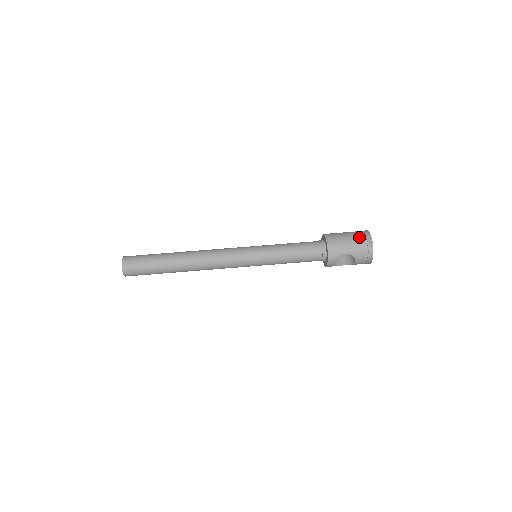
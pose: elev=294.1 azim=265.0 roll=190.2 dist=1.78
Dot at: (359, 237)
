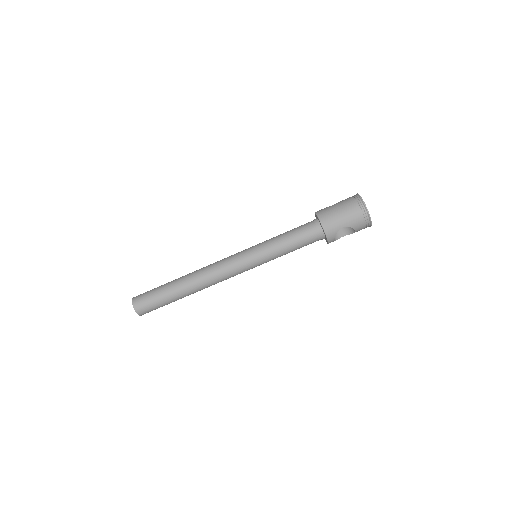
Dot at: (351, 206)
